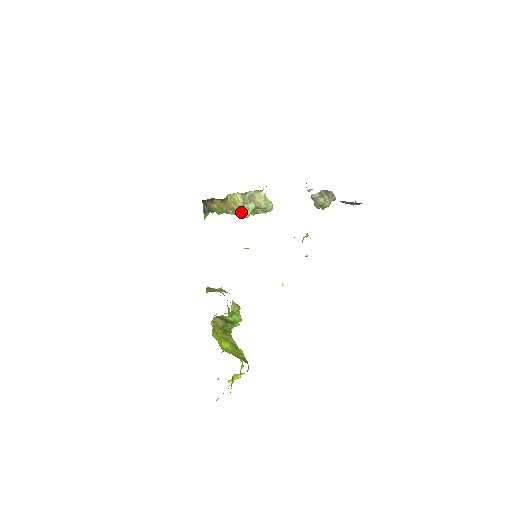
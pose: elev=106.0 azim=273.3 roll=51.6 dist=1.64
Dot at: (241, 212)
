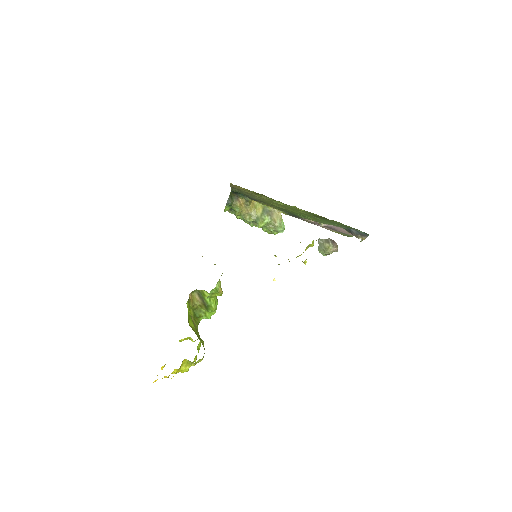
Dot at: (256, 221)
